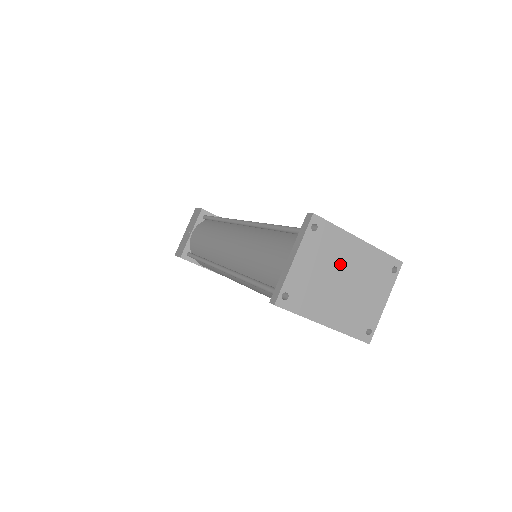
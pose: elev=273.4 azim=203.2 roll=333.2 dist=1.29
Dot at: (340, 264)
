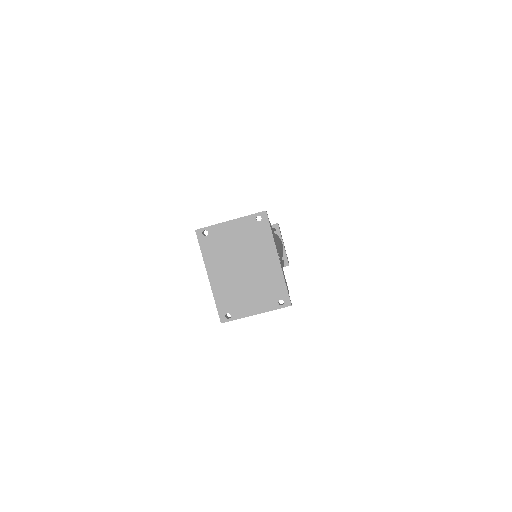
Dot at: (252, 256)
